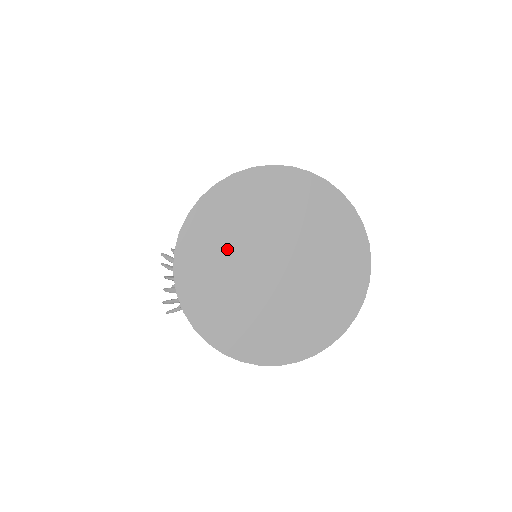
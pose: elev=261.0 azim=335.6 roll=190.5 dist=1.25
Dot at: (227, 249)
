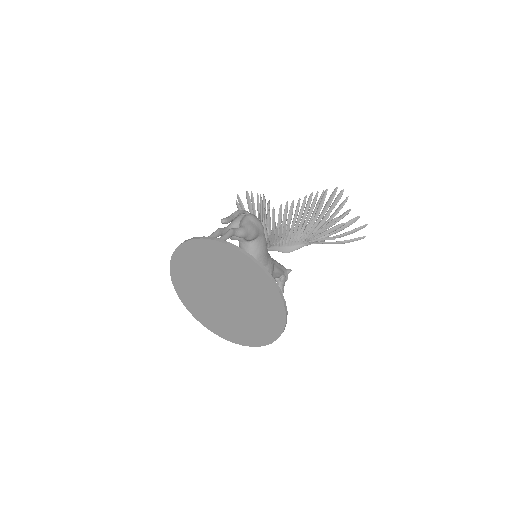
Dot at: (198, 274)
